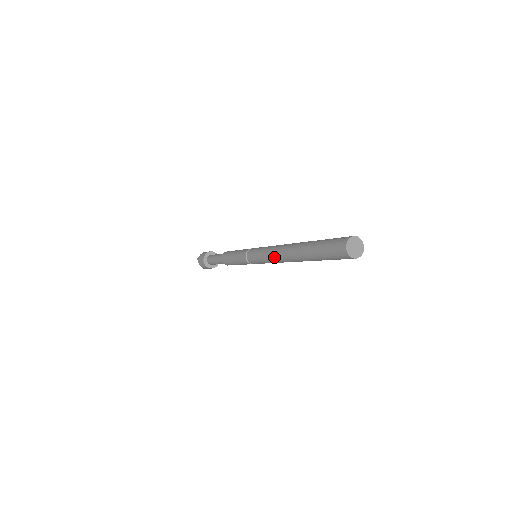
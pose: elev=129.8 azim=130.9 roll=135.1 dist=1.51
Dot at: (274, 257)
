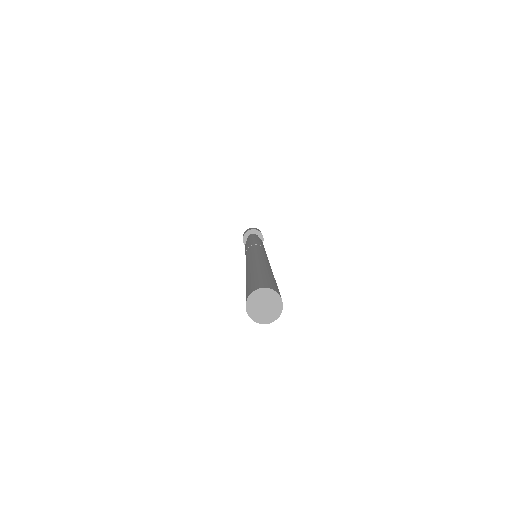
Dot at: occluded
